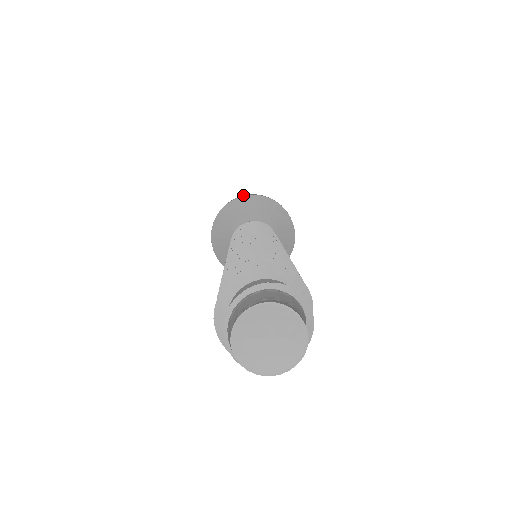
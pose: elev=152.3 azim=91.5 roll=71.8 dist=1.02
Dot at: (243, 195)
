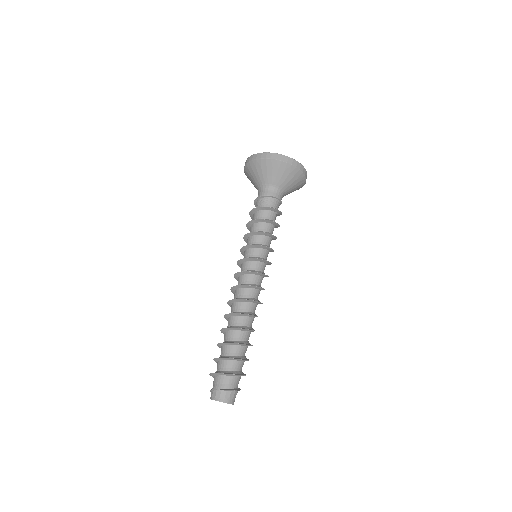
Dot at: (267, 152)
